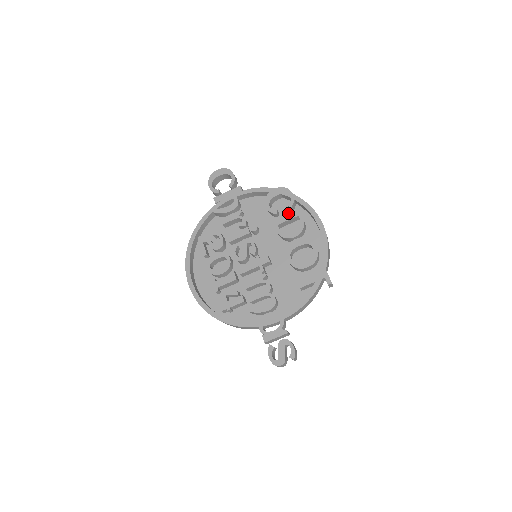
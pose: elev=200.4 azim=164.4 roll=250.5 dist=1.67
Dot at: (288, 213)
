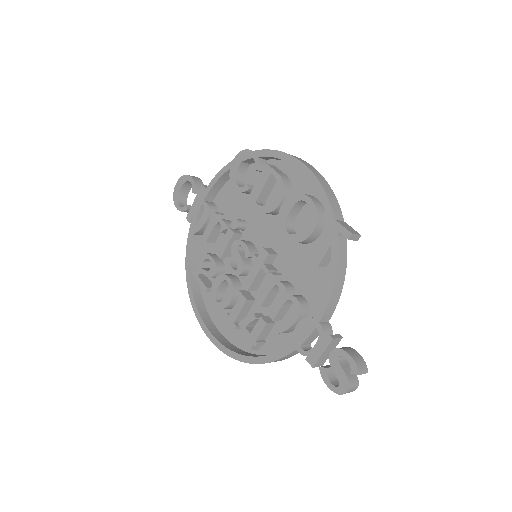
Dot at: (259, 179)
